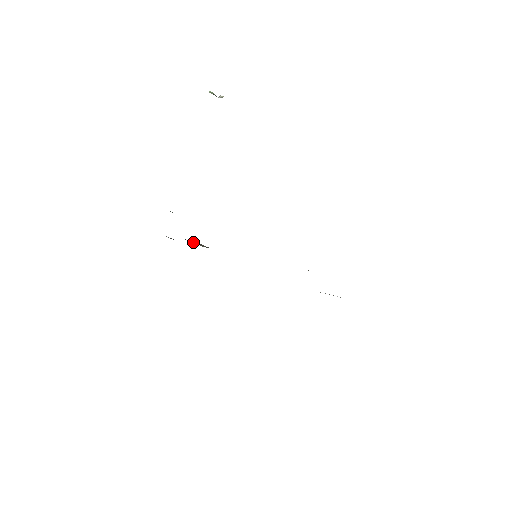
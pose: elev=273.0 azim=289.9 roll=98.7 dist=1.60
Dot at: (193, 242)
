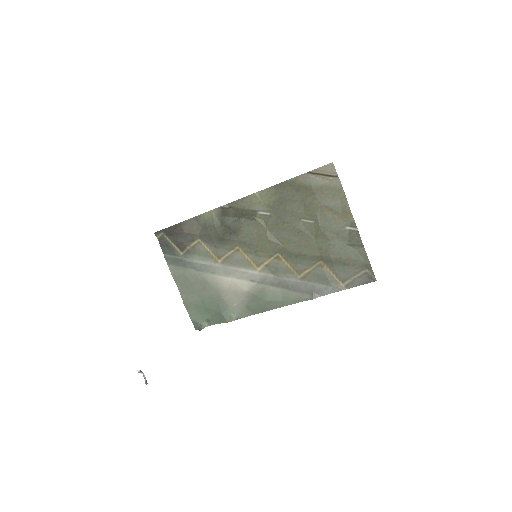
Dot at: (187, 242)
